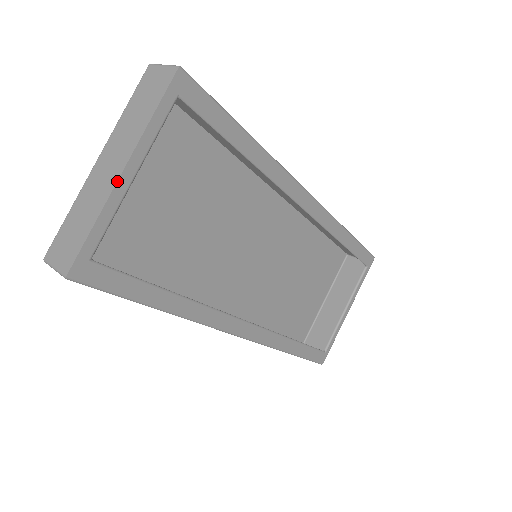
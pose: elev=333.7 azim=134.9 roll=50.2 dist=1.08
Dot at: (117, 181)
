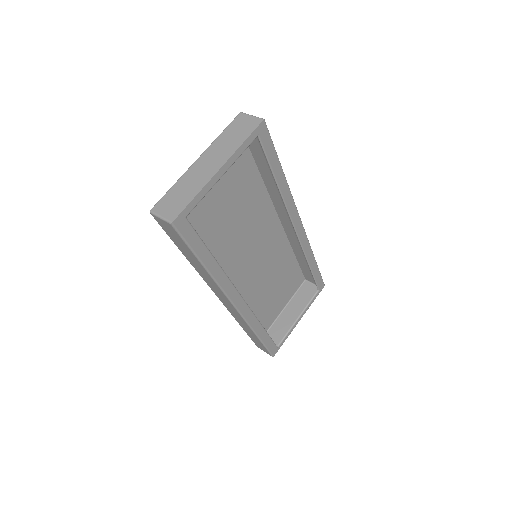
Dot at: (215, 174)
